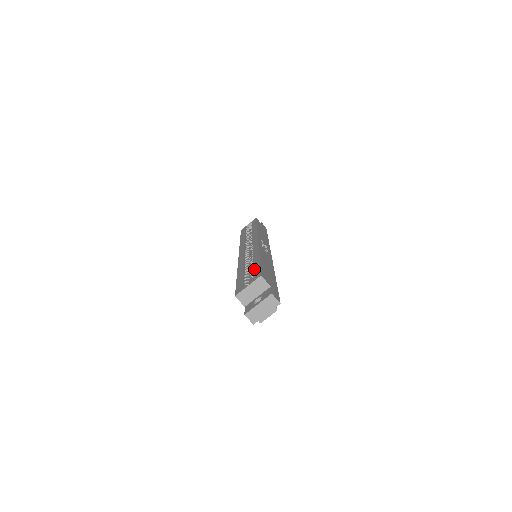
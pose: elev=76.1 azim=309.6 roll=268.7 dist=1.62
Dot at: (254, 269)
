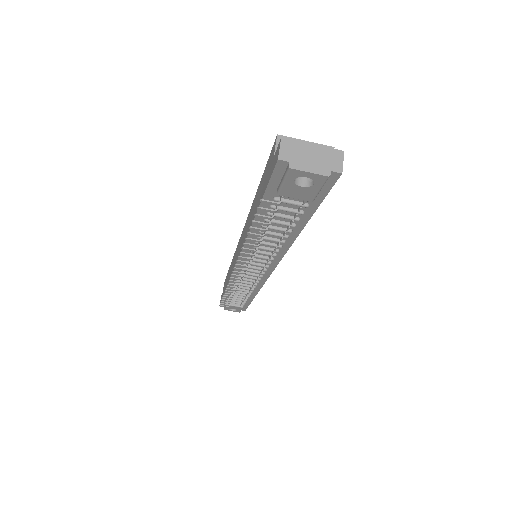
Dot at: occluded
